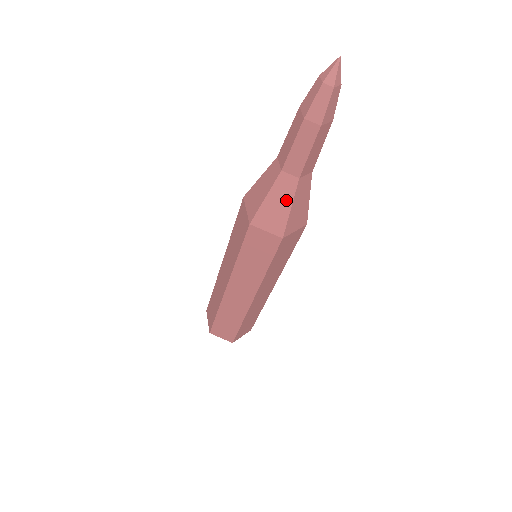
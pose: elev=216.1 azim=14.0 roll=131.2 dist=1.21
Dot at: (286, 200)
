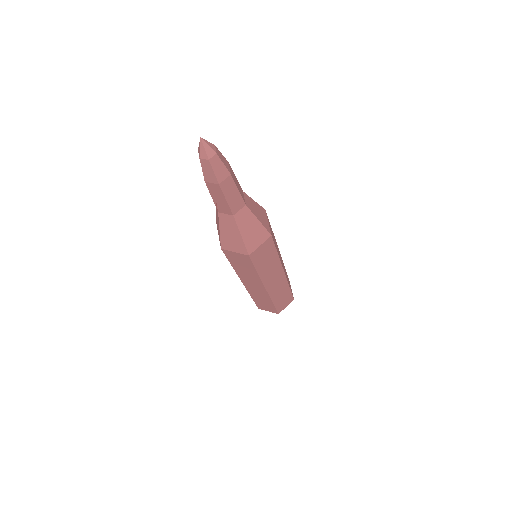
Dot at: (252, 221)
